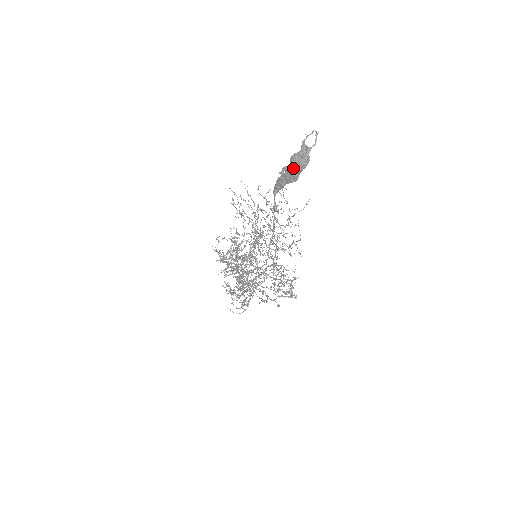
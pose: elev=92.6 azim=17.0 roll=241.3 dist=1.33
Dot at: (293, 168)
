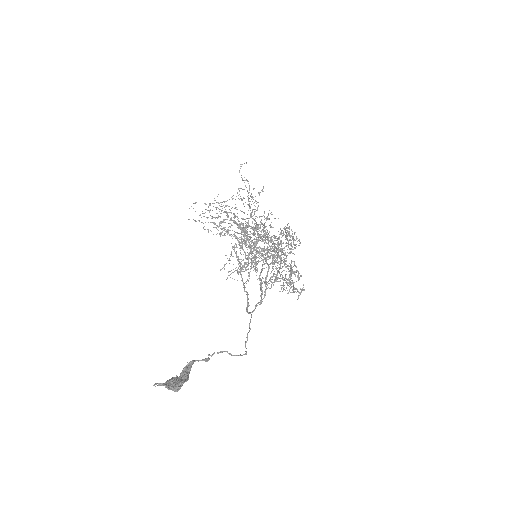
Dot at: occluded
